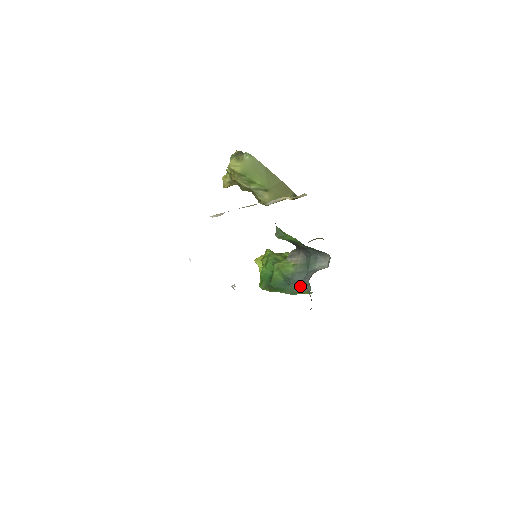
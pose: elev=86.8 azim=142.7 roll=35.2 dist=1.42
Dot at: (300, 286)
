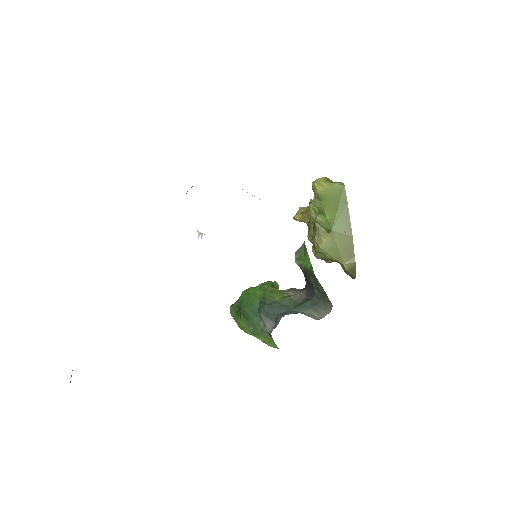
Dot at: (269, 320)
